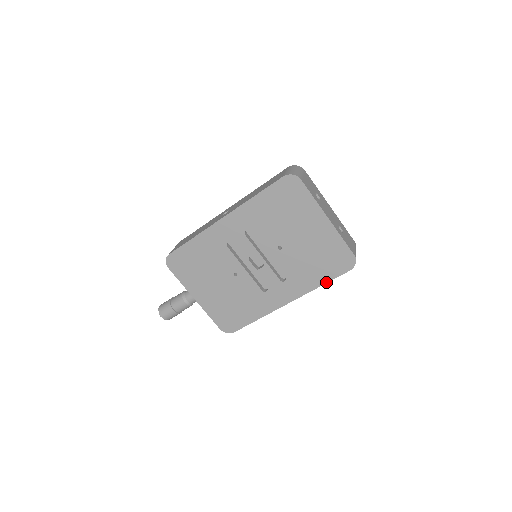
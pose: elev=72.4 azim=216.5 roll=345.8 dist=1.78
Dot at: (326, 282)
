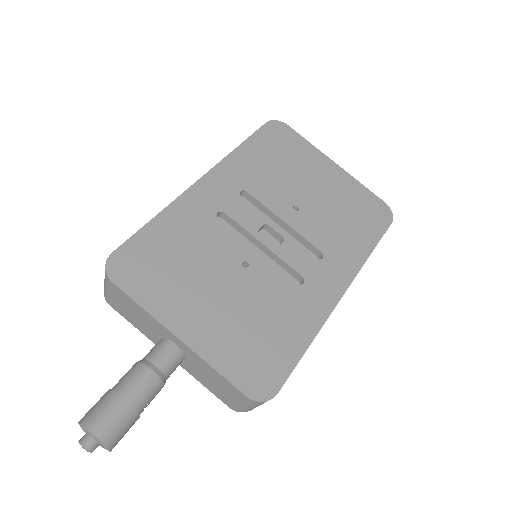
Dot at: (374, 246)
